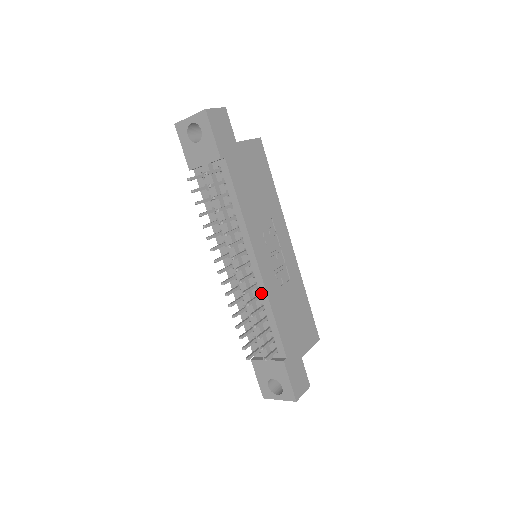
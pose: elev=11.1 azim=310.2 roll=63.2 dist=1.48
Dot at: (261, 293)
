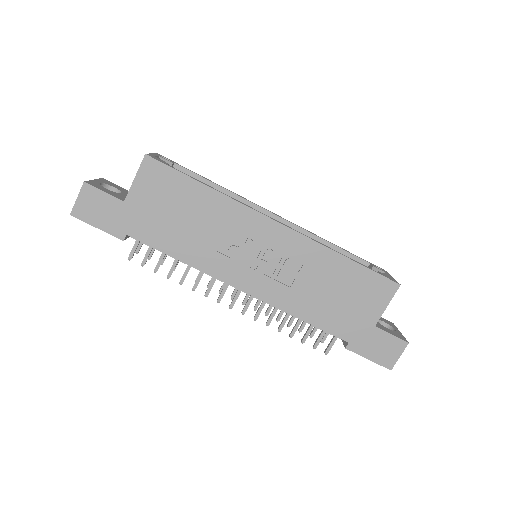
Dot at: occluded
